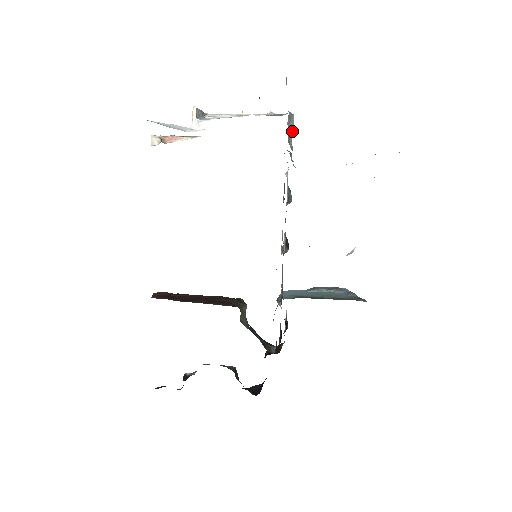
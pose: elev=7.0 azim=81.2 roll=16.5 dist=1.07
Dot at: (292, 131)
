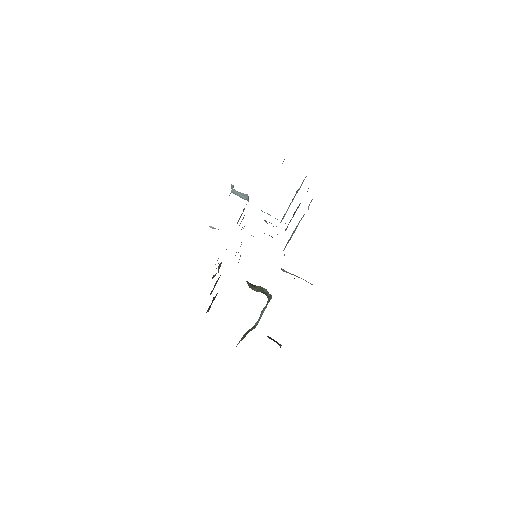
Dot at: (247, 197)
